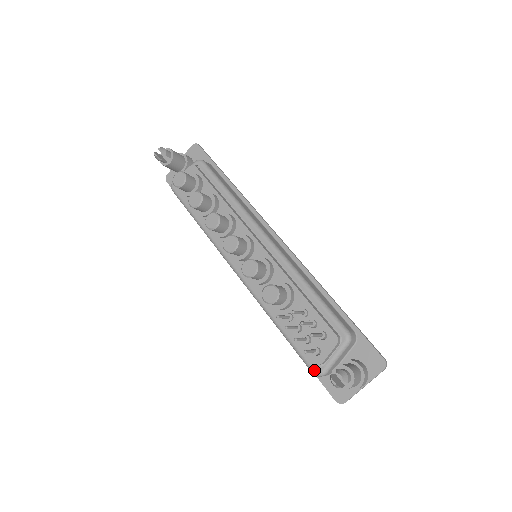
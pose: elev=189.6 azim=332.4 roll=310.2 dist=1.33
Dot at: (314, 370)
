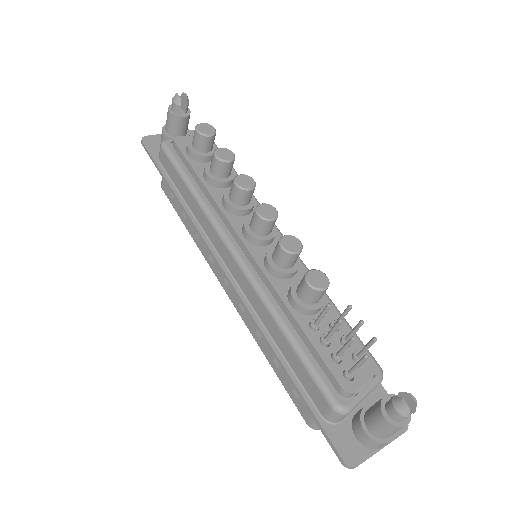
Dot at: (338, 401)
